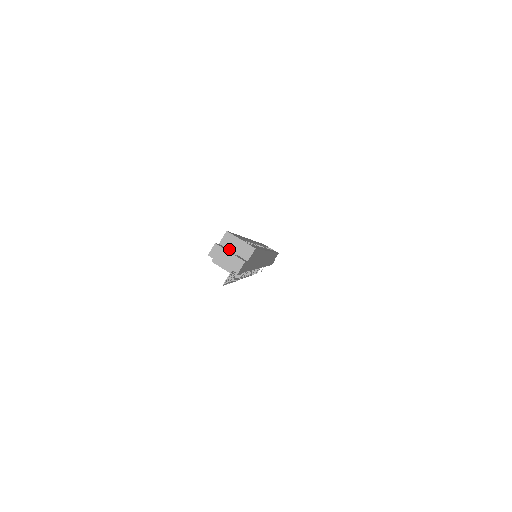
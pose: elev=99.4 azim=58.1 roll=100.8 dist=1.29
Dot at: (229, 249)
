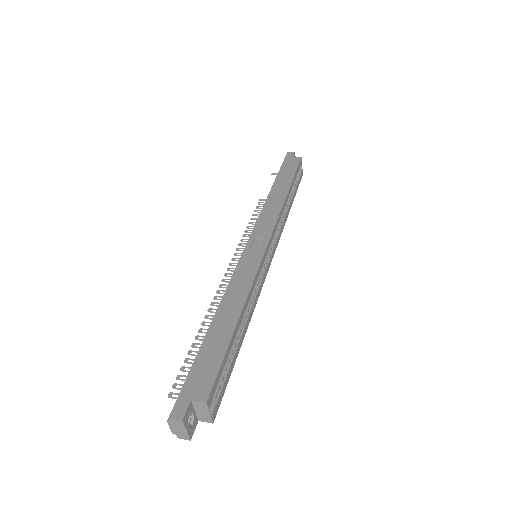
Dot at: (194, 408)
